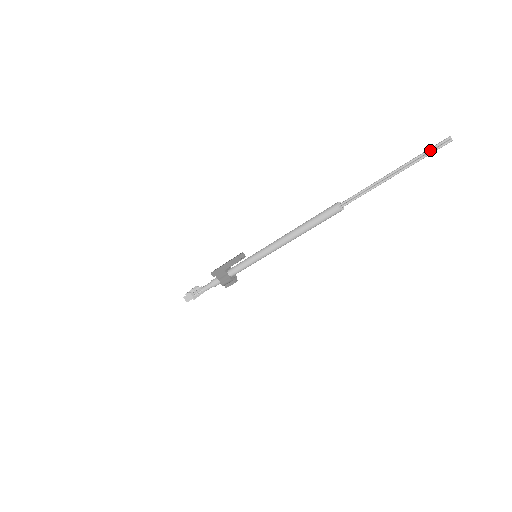
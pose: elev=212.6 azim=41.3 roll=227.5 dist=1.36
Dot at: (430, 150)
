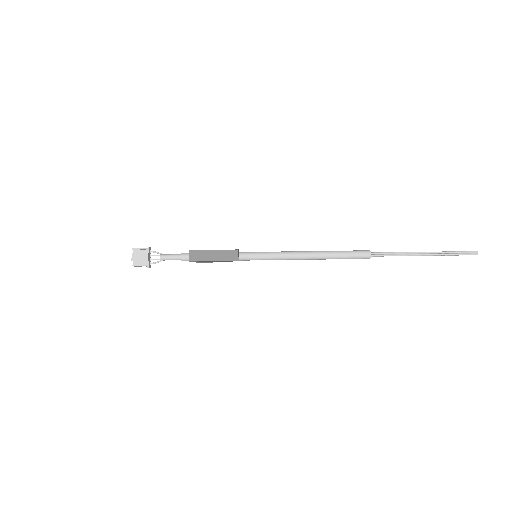
Dot at: occluded
